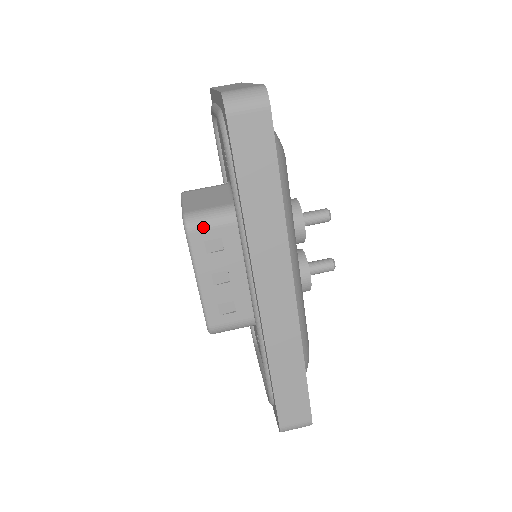
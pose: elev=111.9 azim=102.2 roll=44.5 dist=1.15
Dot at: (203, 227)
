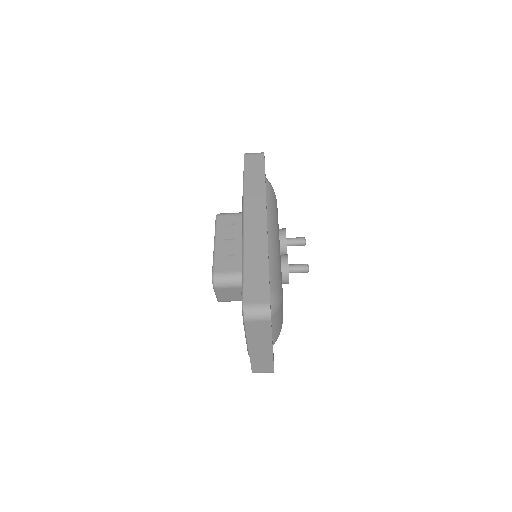
Dot at: occluded
